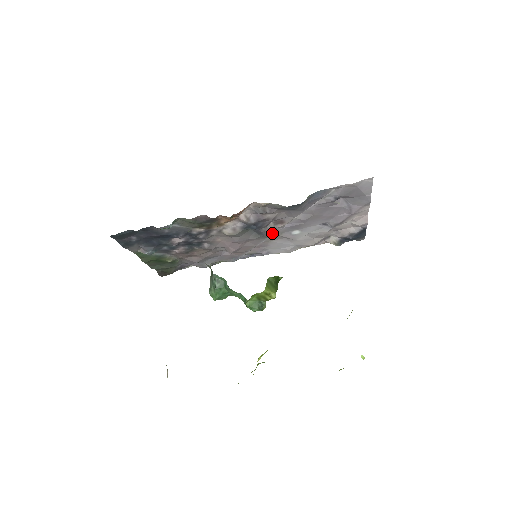
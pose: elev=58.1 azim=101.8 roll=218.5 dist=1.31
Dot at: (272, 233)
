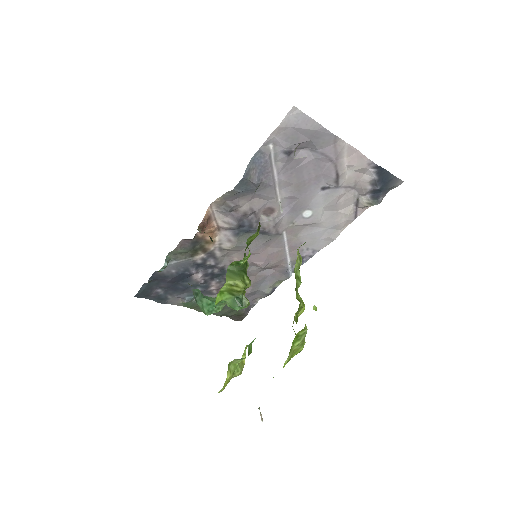
Dot at: (280, 227)
